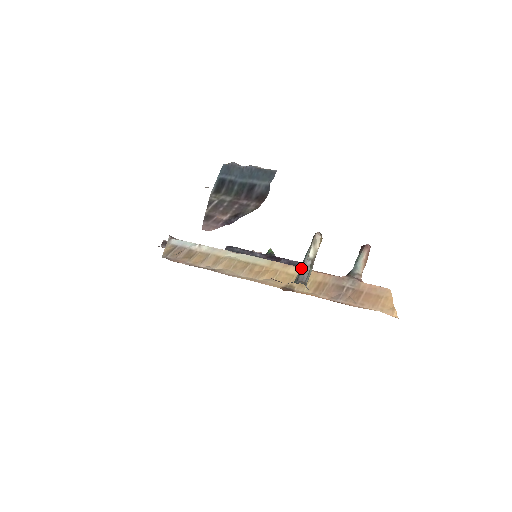
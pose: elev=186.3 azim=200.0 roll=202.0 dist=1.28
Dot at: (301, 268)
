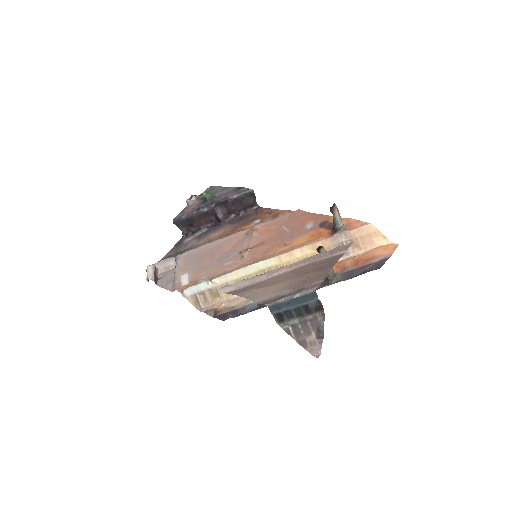
Dot at: occluded
